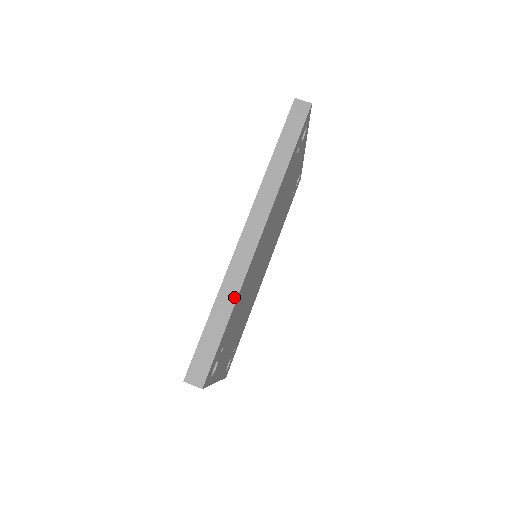
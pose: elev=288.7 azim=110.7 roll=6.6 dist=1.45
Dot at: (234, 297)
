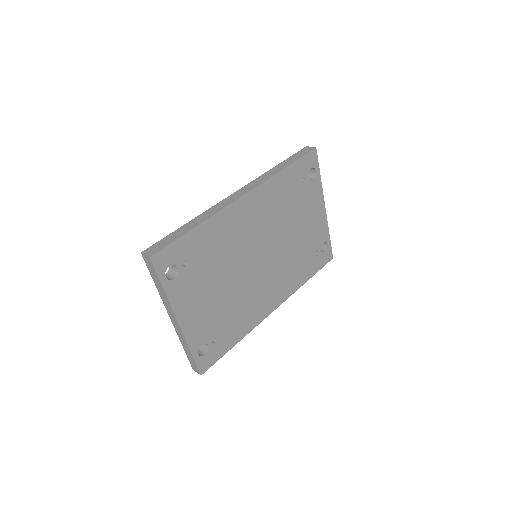
Dot at: (206, 218)
